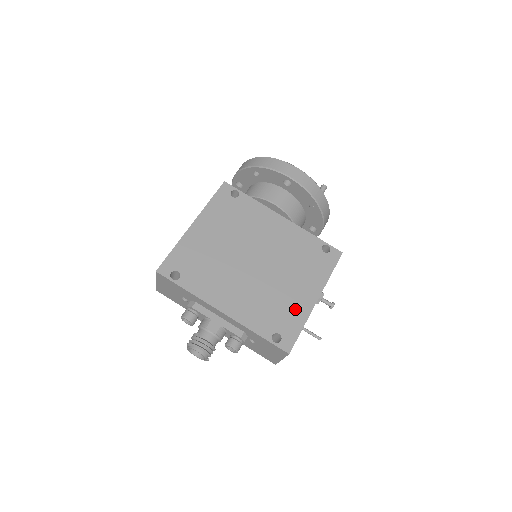
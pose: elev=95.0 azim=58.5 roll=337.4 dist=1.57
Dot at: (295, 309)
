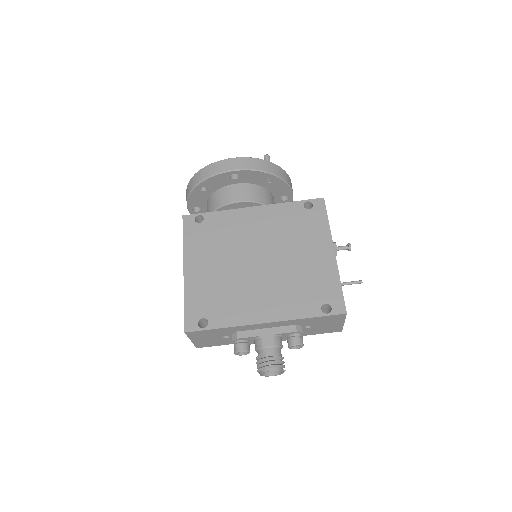
Dot at: (322, 273)
